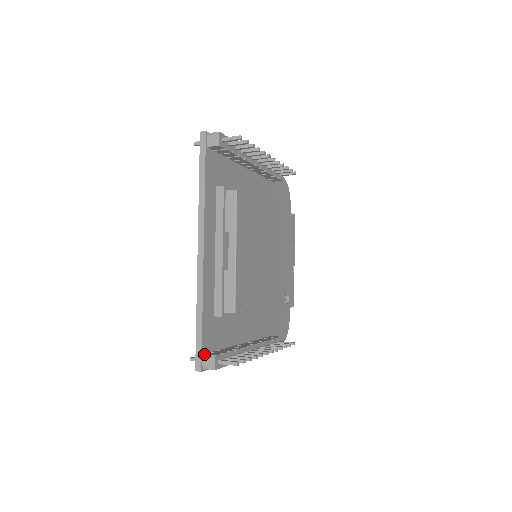
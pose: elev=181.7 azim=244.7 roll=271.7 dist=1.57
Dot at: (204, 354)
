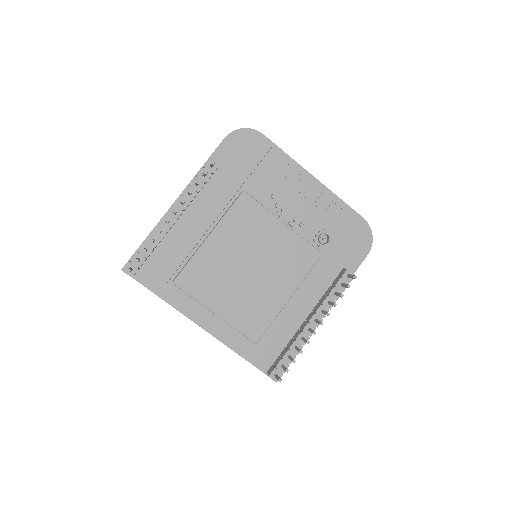
Dot at: (266, 373)
